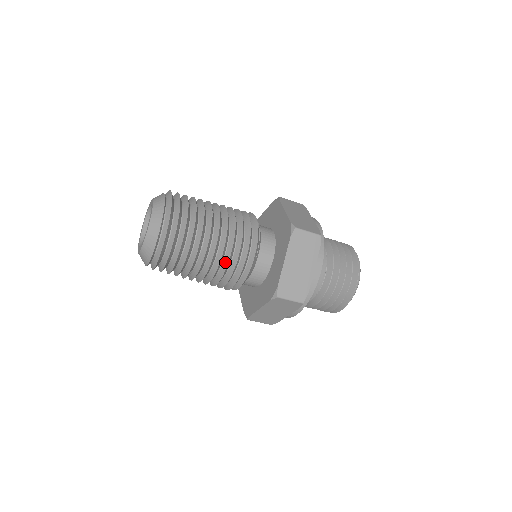
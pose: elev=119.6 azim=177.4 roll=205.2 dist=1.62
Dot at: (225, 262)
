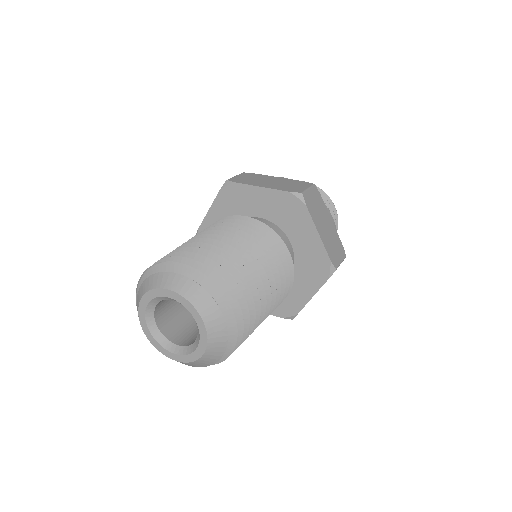
Dot at: occluded
